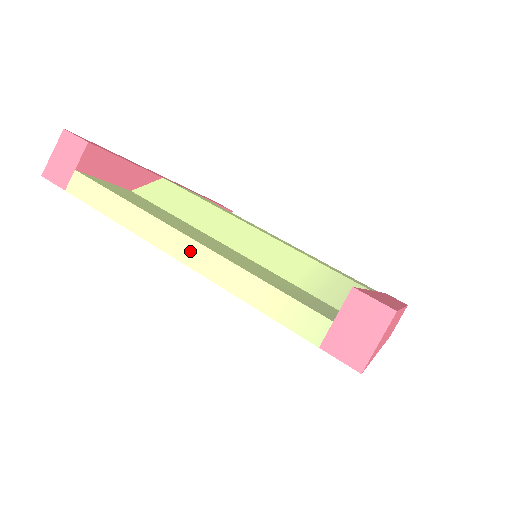
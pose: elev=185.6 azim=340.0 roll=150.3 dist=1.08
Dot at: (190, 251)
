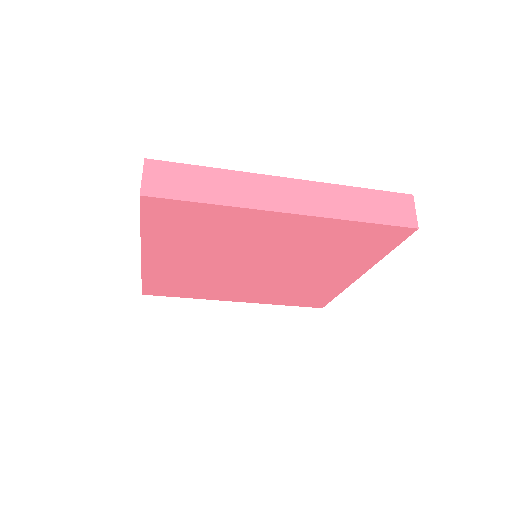
Dot at: occluded
